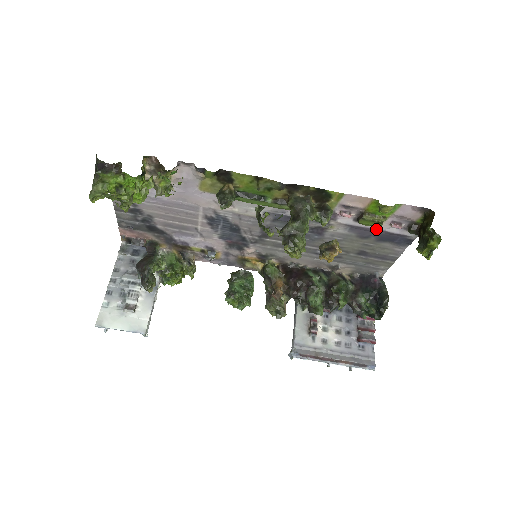
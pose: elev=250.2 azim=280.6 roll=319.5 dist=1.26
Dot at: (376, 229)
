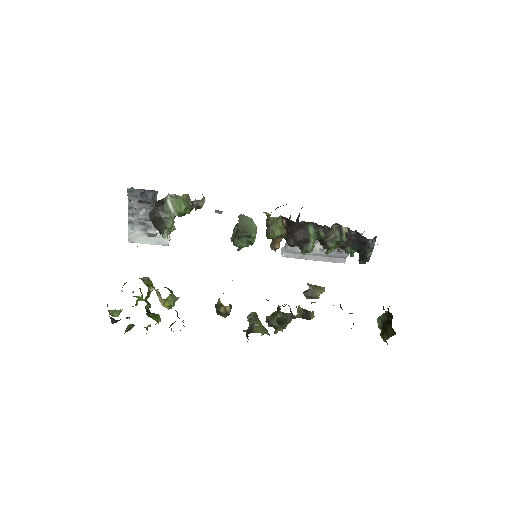
Dot at: occluded
